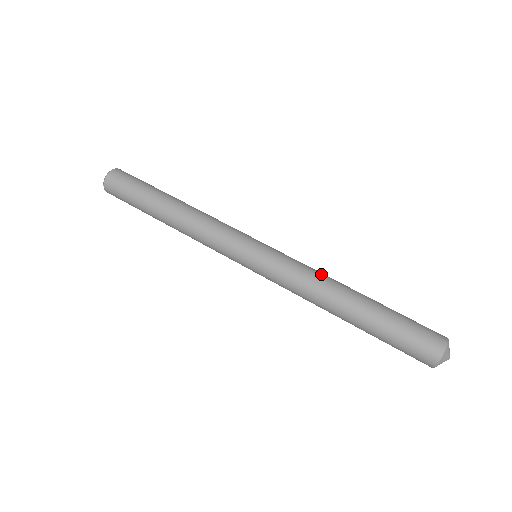
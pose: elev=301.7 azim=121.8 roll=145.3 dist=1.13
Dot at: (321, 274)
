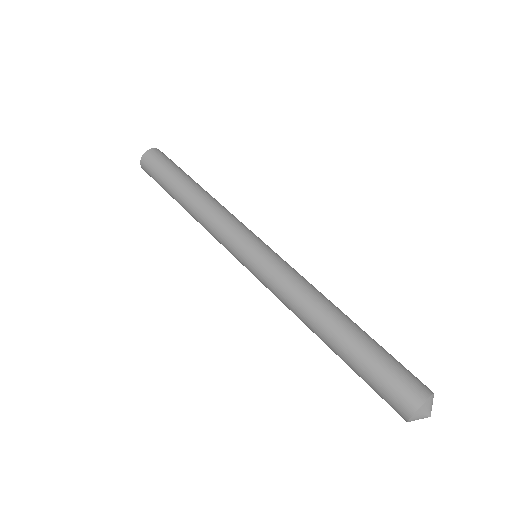
Dot at: (315, 288)
